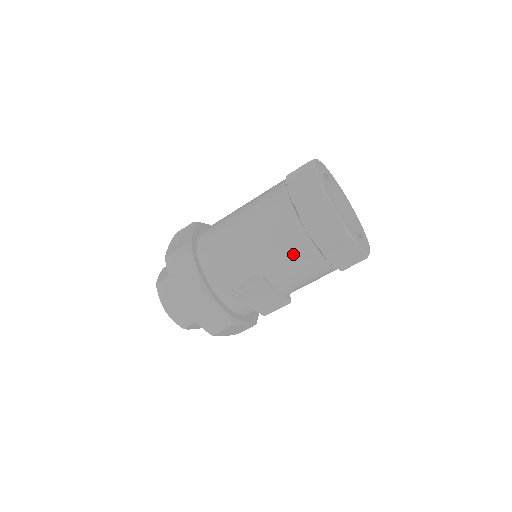
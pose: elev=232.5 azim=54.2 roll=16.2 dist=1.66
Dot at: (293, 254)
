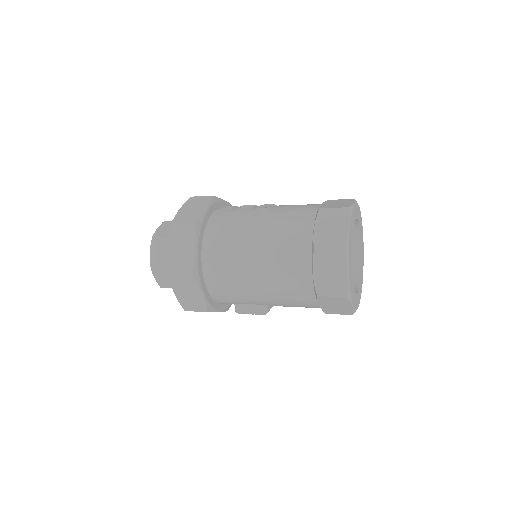
Dot at: occluded
